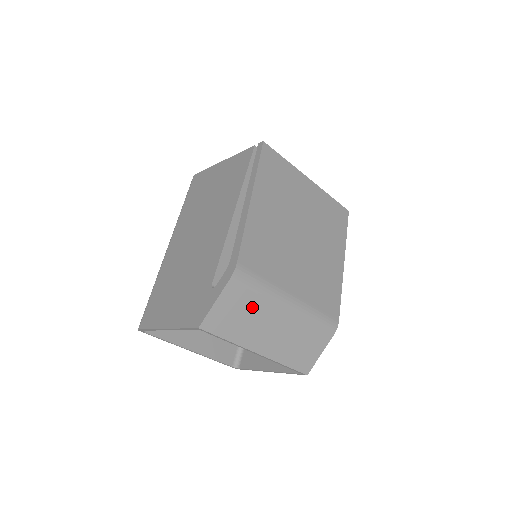
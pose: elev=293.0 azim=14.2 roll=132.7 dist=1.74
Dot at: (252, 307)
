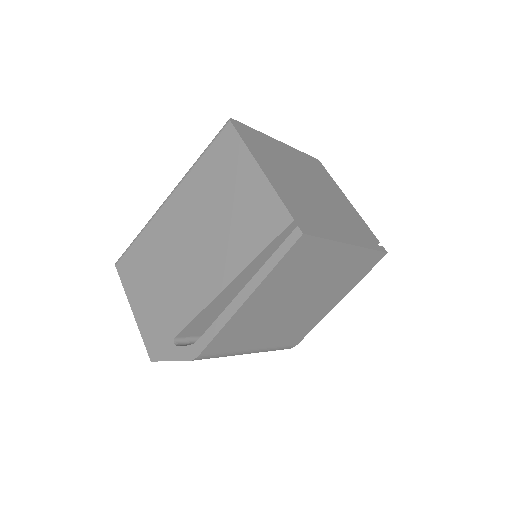
Dot at: occluded
